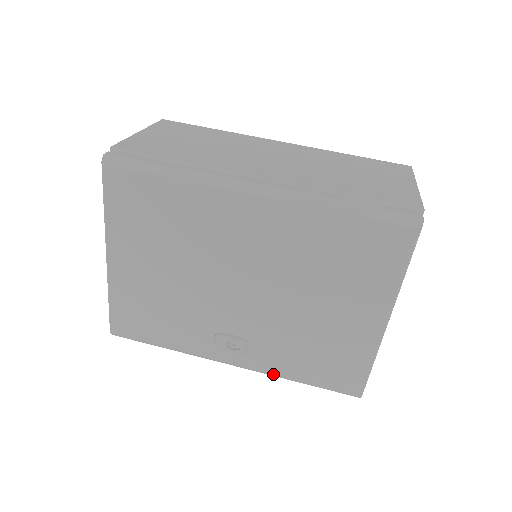
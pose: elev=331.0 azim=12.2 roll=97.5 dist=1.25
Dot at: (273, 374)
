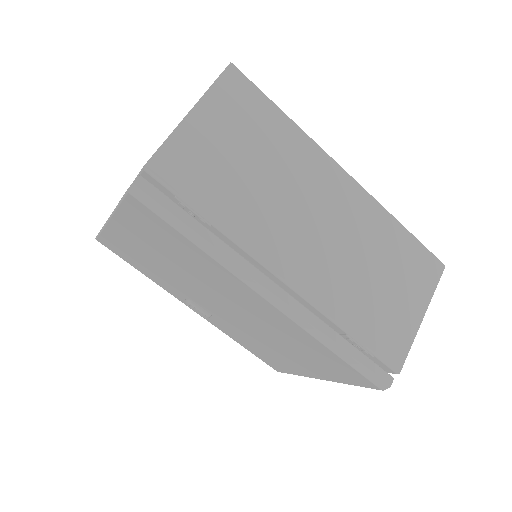
Dot at: (222, 331)
